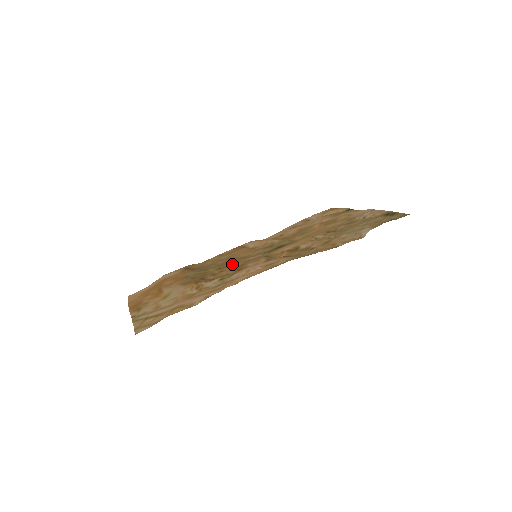
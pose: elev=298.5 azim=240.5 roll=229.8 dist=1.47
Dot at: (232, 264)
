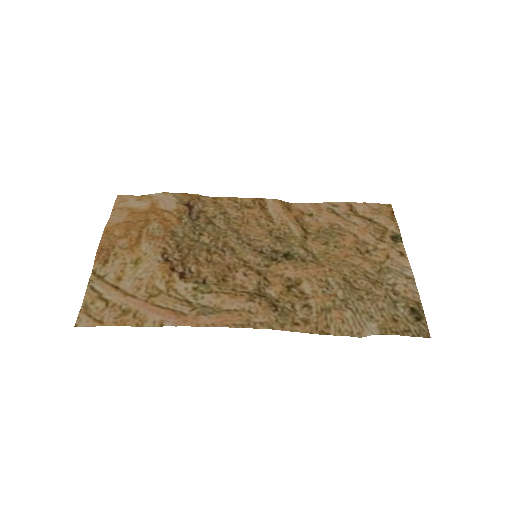
Dot at: (226, 251)
